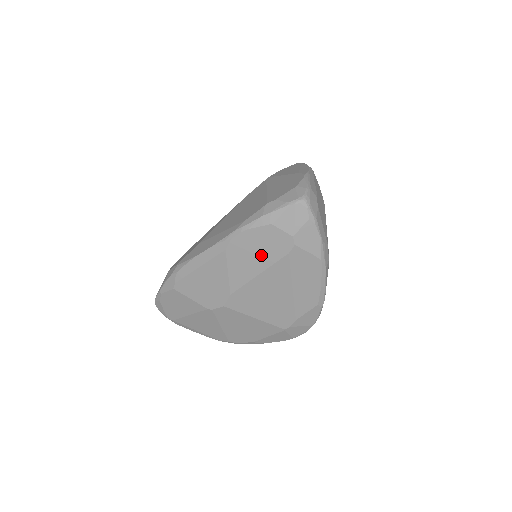
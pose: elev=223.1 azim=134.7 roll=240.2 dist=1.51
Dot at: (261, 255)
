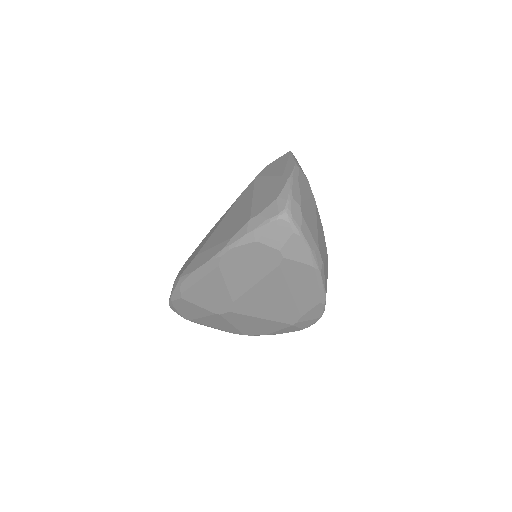
Dot at: (253, 268)
